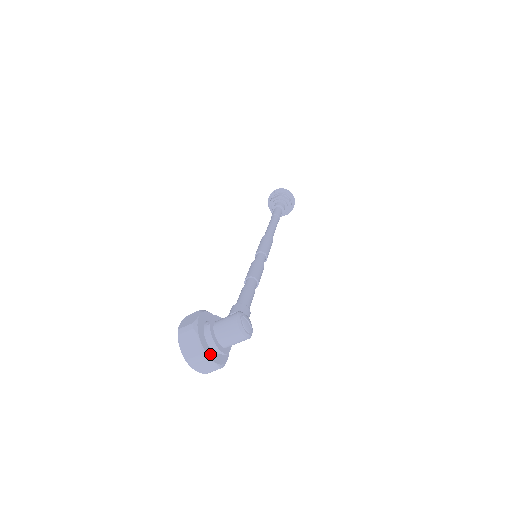
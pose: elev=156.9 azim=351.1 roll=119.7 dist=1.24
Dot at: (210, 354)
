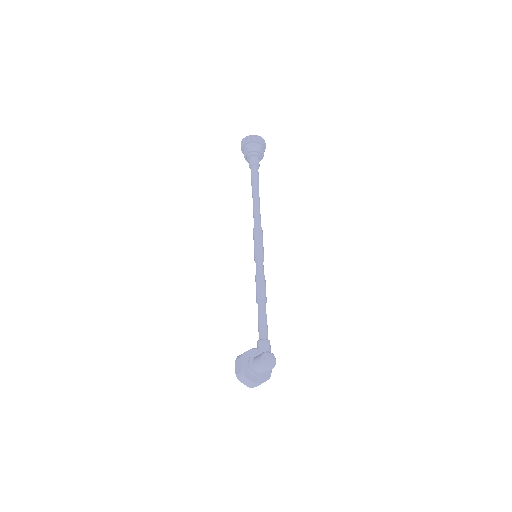
Dot at: (260, 380)
